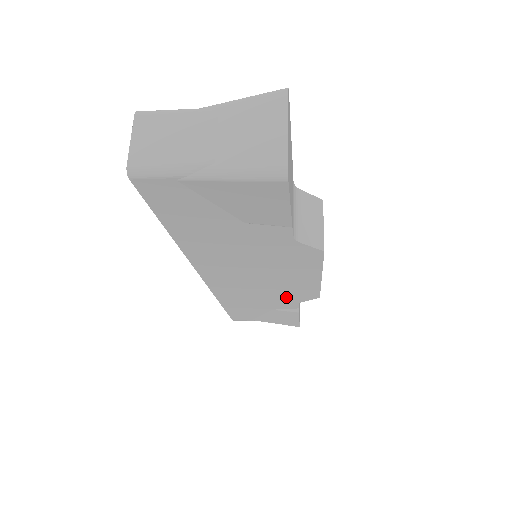
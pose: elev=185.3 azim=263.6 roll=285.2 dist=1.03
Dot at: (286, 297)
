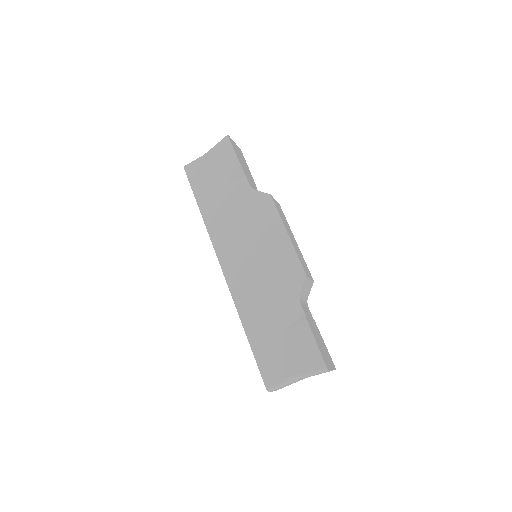
Dot at: (284, 287)
